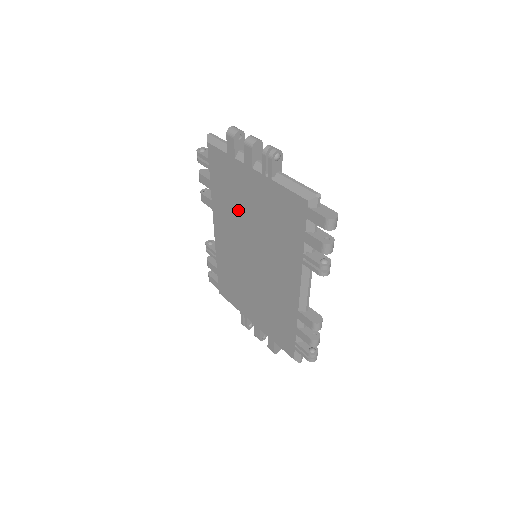
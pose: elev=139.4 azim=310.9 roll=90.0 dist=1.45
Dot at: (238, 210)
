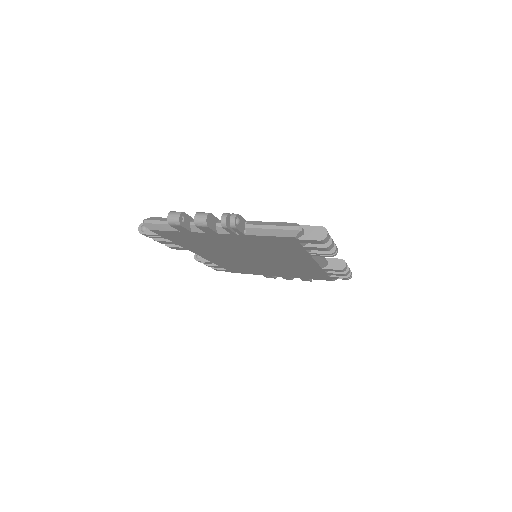
Dot at: (219, 248)
